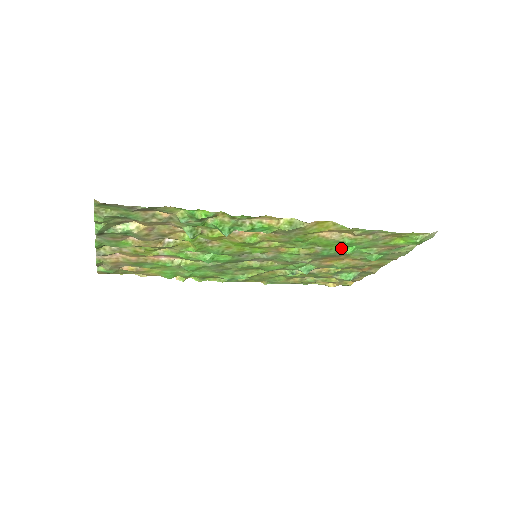
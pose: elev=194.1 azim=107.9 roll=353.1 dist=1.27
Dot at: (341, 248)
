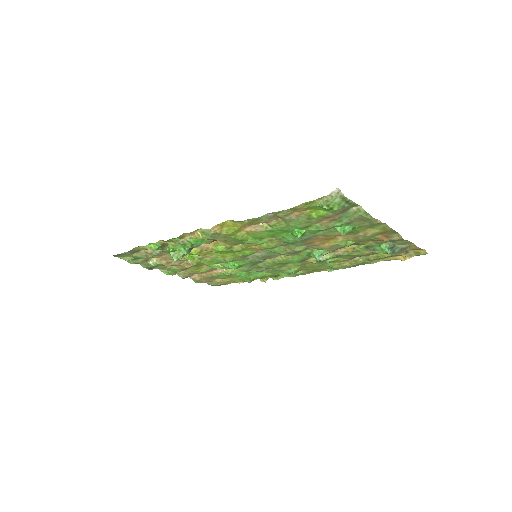
Dot at: (291, 233)
